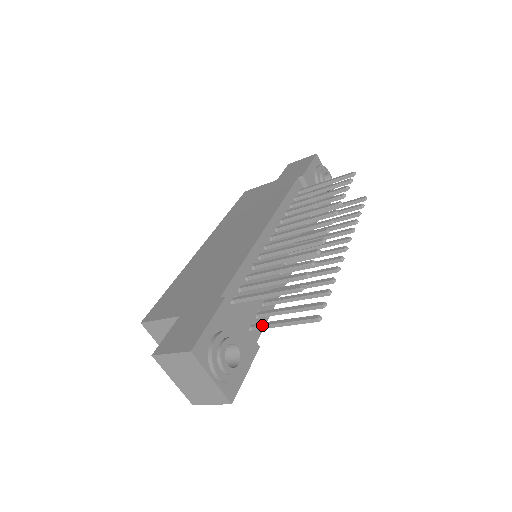
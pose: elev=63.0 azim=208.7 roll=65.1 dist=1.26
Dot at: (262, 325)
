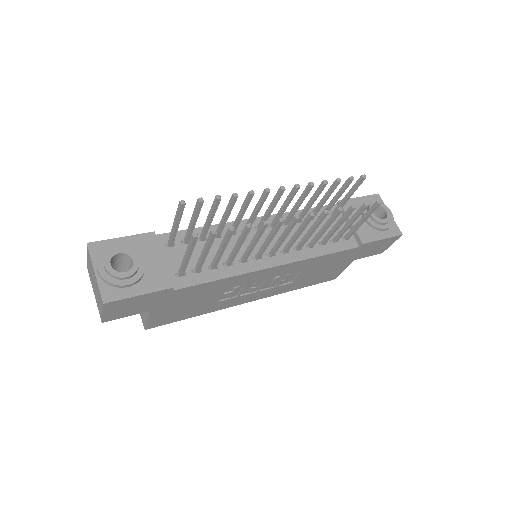
Dot at: (180, 266)
